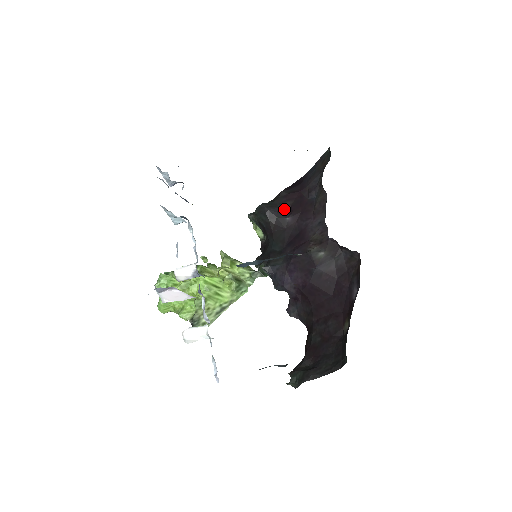
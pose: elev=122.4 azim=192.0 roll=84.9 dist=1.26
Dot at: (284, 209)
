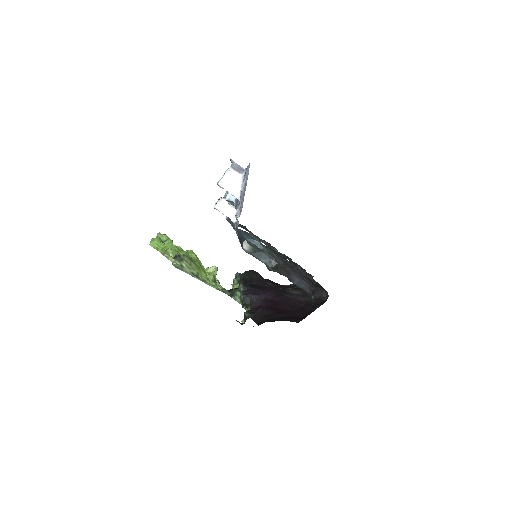
Dot at: (267, 281)
